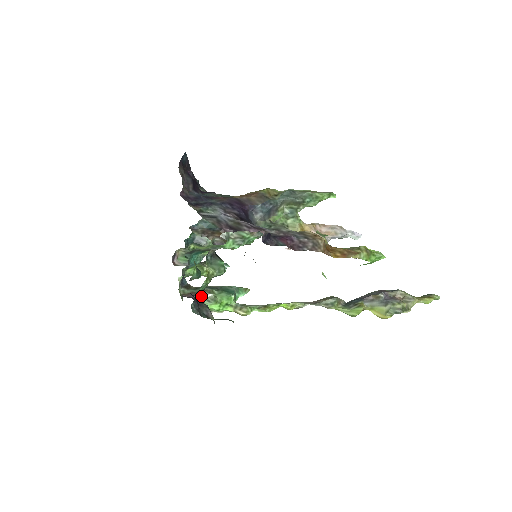
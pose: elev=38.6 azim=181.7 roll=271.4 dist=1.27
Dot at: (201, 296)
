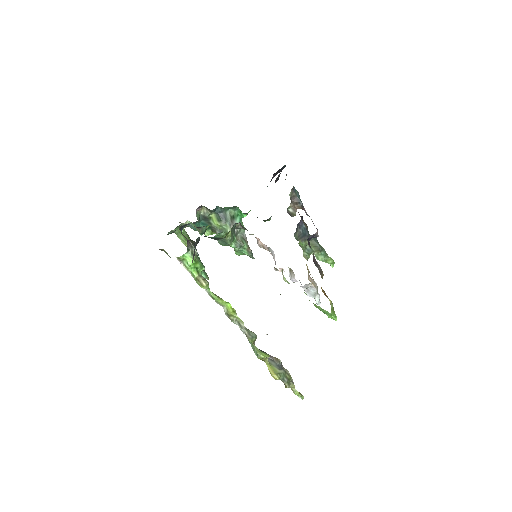
Dot at: (191, 245)
